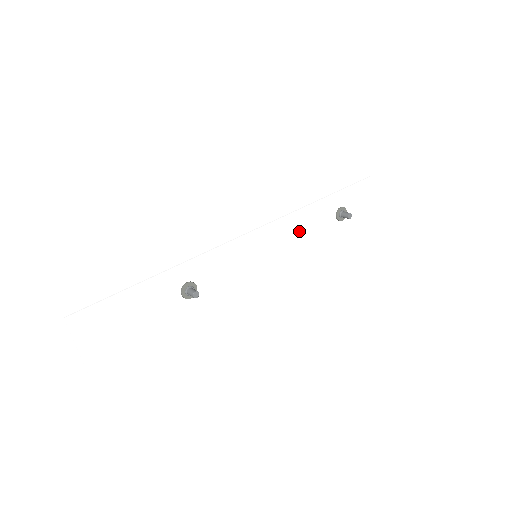
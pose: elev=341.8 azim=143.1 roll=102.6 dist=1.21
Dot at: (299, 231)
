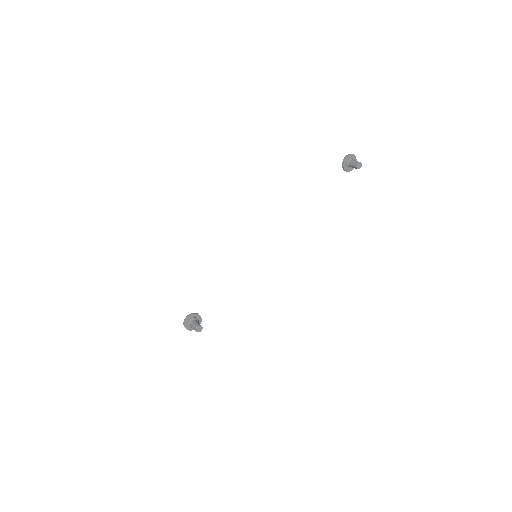
Dot at: (300, 207)
